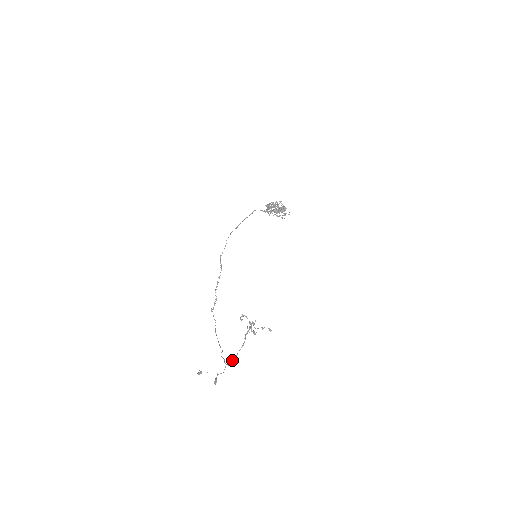
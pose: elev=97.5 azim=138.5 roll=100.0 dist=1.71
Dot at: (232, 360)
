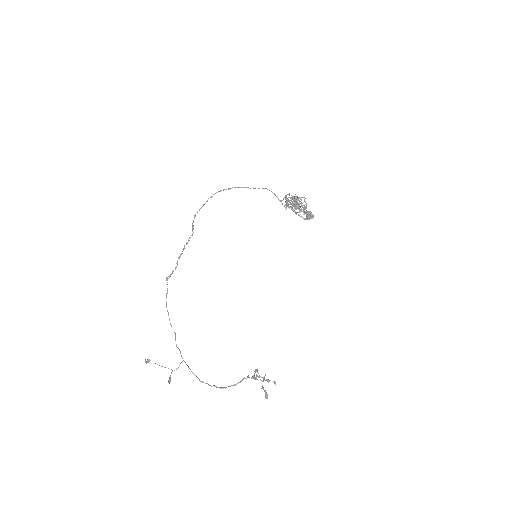
Dot at: (211, 386)
